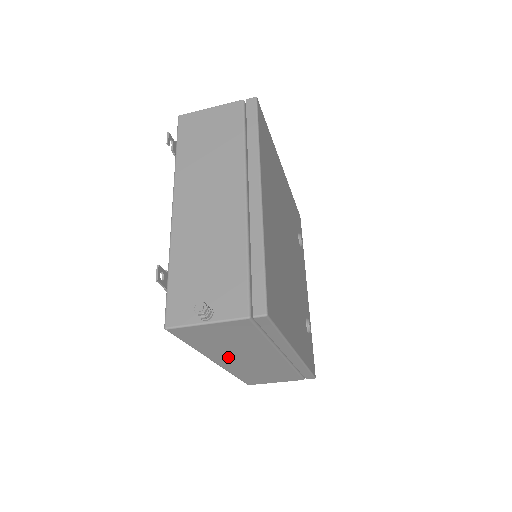
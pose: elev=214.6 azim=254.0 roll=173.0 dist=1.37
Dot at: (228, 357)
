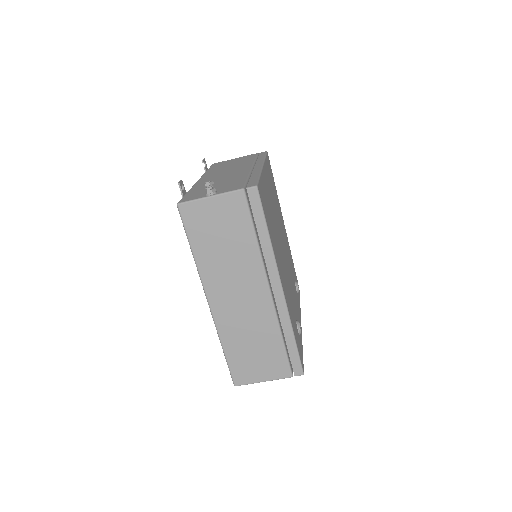
Dot at: (221, 286)
